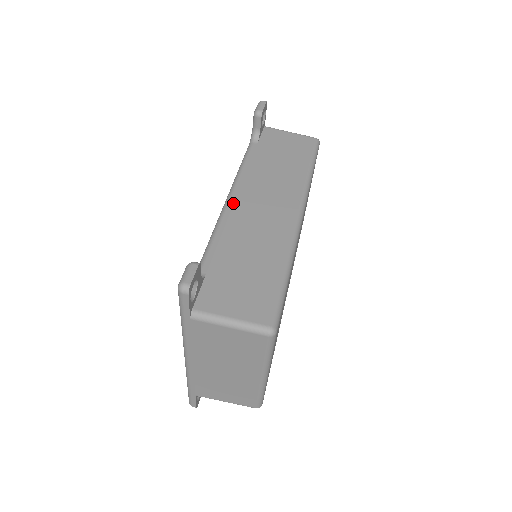
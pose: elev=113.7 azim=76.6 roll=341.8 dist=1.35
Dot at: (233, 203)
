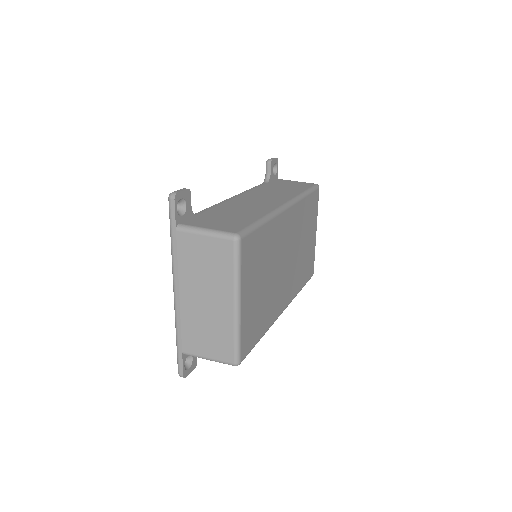
Dot at: (235, 197)
